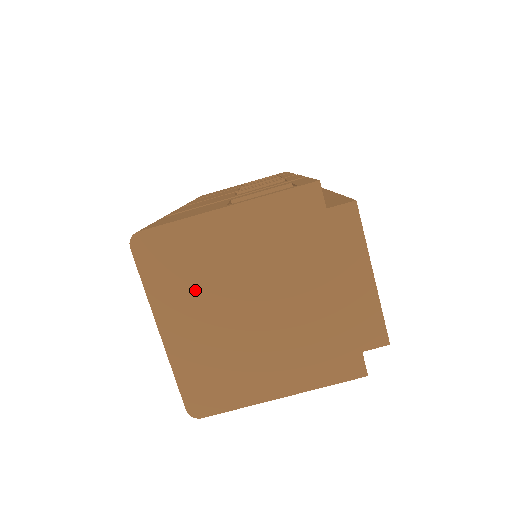
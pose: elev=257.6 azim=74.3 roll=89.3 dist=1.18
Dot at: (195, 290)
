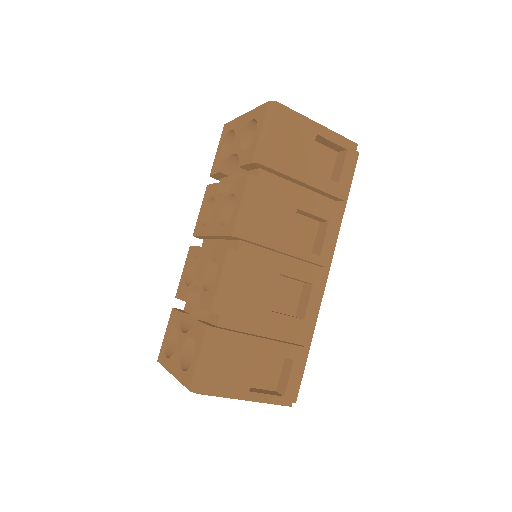
Dot at: occluded
